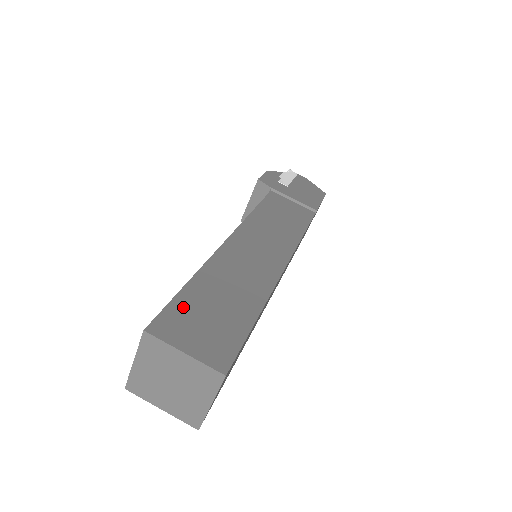
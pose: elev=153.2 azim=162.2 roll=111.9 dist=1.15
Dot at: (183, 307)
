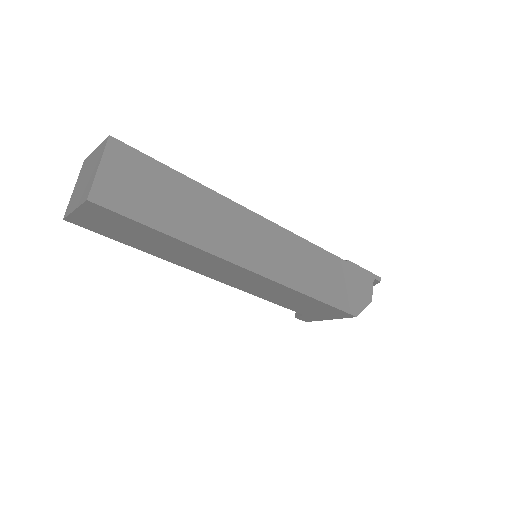
Dot at: occluded
